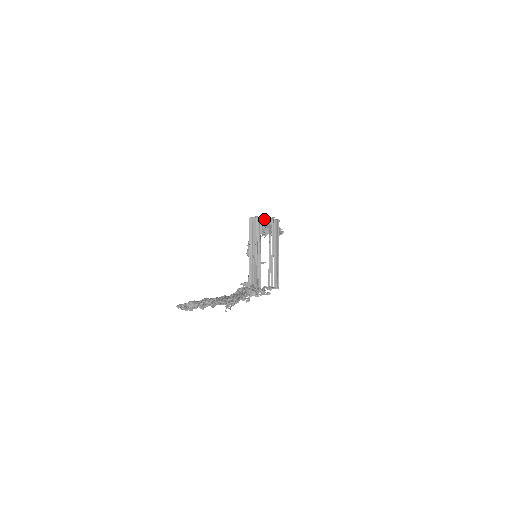
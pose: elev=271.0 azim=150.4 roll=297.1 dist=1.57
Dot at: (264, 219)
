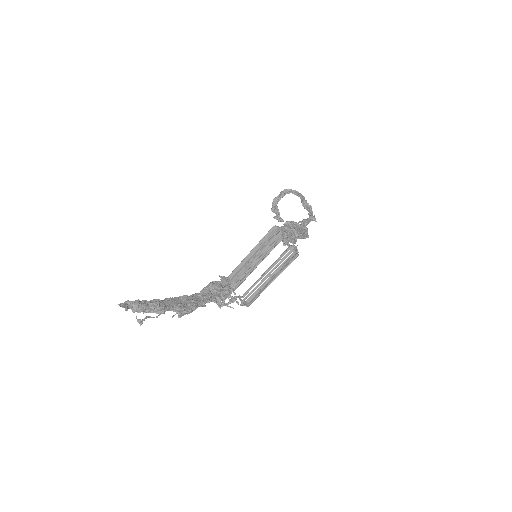
Dot at: (290, 233)
